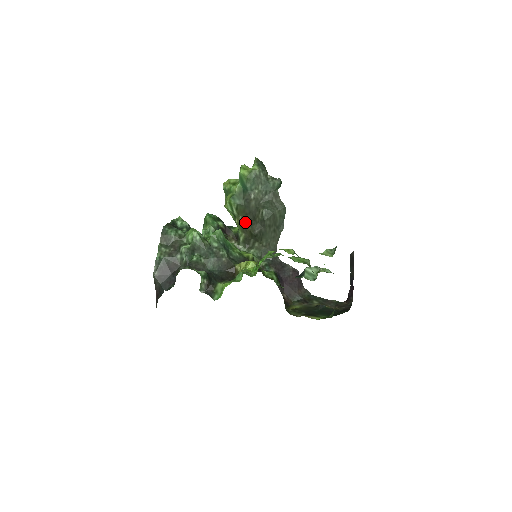
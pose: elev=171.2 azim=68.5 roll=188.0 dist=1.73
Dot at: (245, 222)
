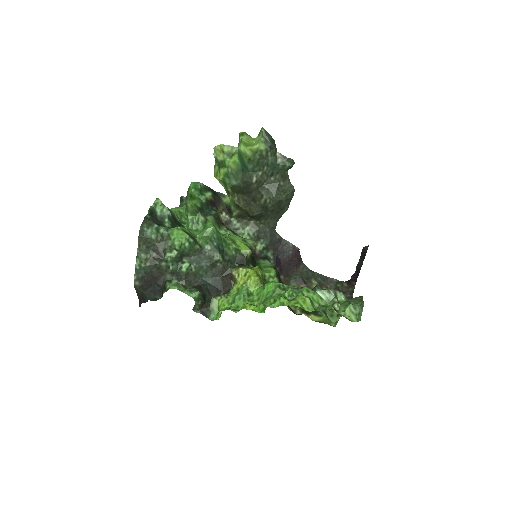
Dot at: (241, 201)
